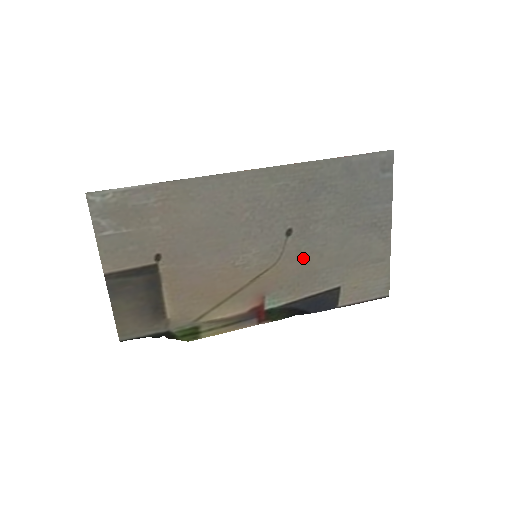
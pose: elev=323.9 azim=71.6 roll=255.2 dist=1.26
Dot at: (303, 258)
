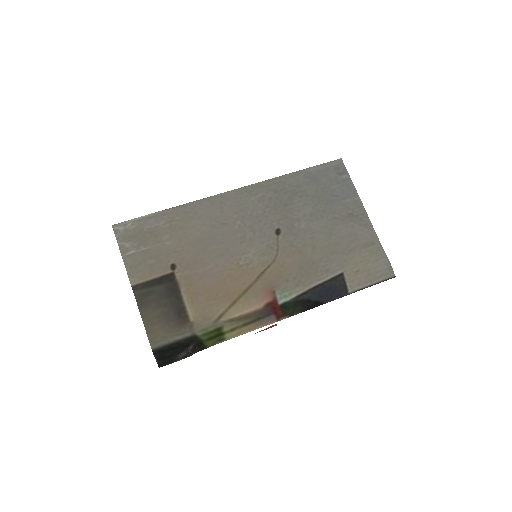
Dot at: (298, 252)
